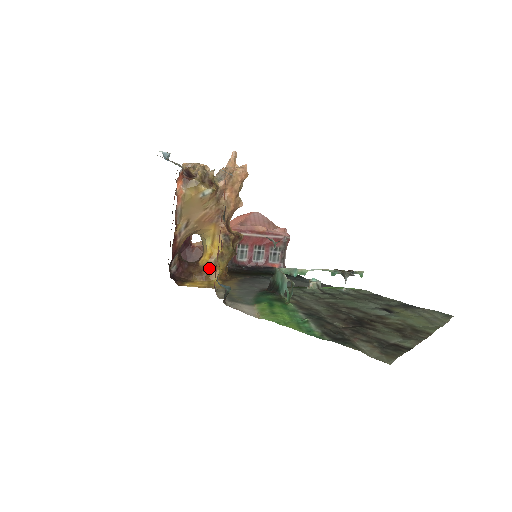
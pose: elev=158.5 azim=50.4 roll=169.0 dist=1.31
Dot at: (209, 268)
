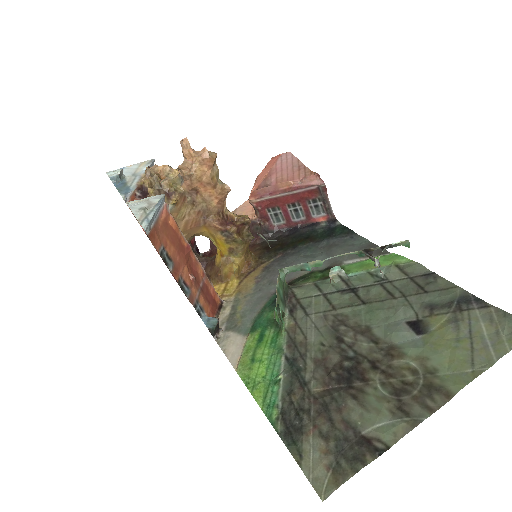
Dot at: (223, 268)
